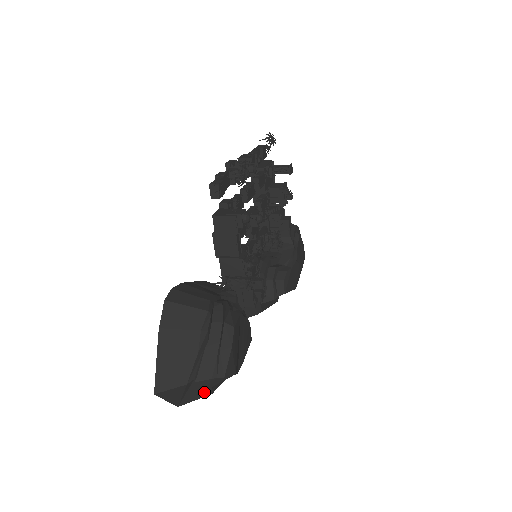
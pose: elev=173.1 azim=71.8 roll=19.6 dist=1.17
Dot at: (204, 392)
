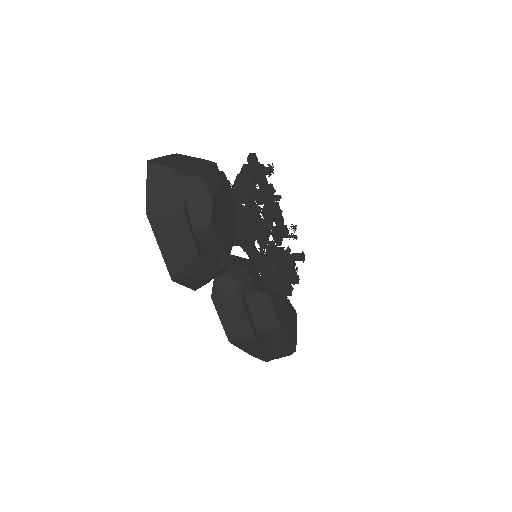
Dot at: (179, 201)
